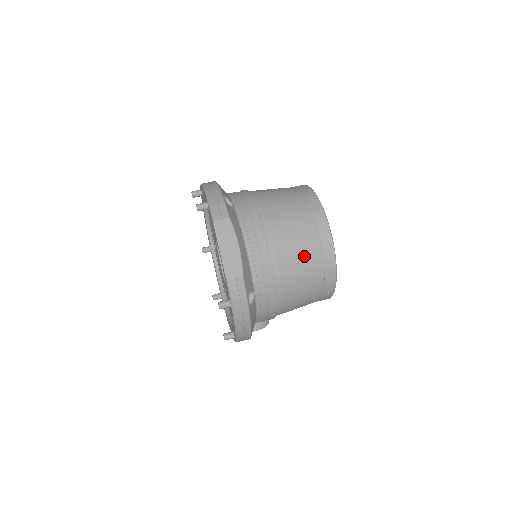
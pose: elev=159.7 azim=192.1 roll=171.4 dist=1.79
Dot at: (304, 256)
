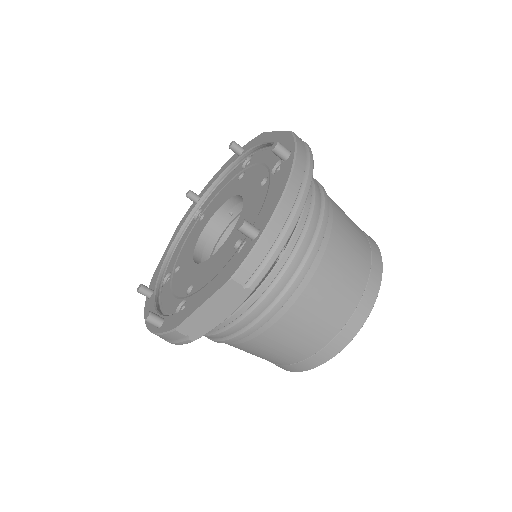
Dot at: (277, 354)
